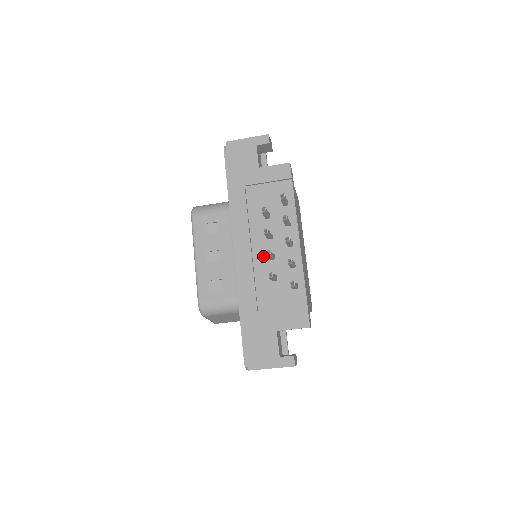
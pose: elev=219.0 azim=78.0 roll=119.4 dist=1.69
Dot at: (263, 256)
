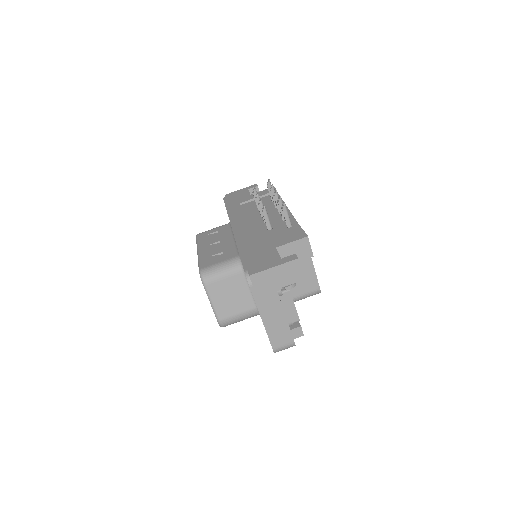
Dot at: (258, 224)
